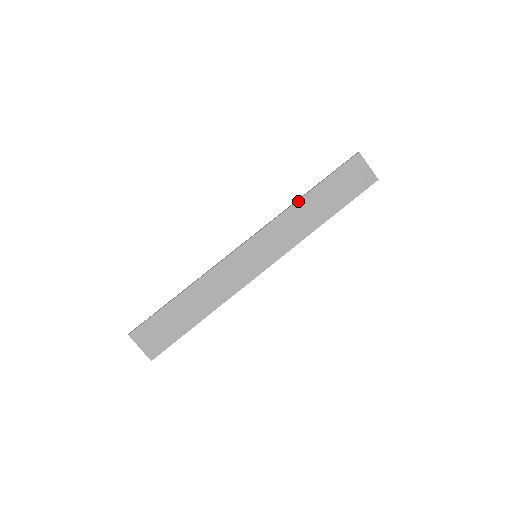
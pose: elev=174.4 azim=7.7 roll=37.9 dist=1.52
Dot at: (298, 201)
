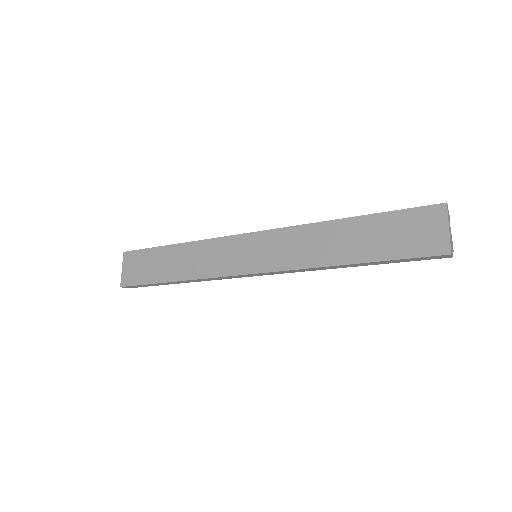
Dot at: (331, 221)
